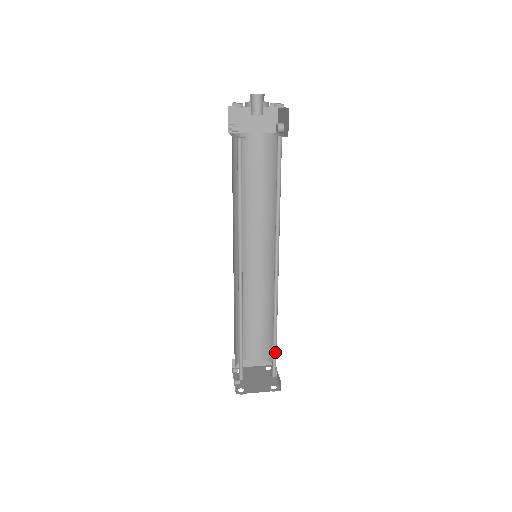
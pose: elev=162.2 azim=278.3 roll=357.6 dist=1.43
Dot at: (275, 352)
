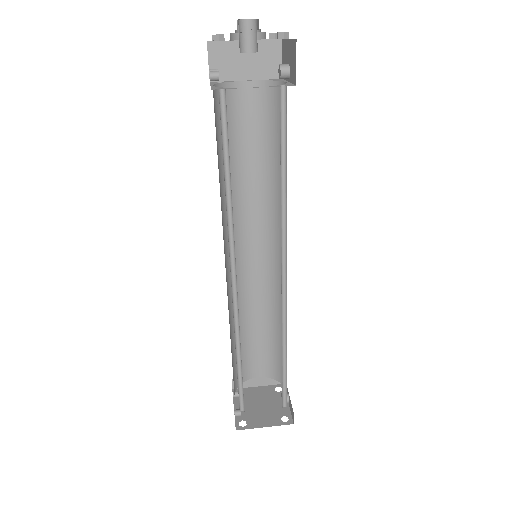
Dot at: (285, 378)
